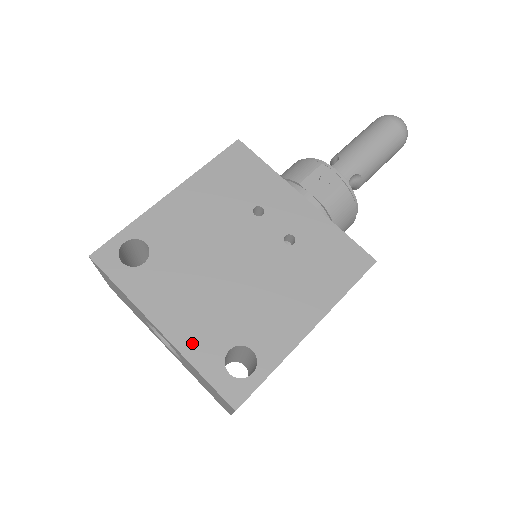
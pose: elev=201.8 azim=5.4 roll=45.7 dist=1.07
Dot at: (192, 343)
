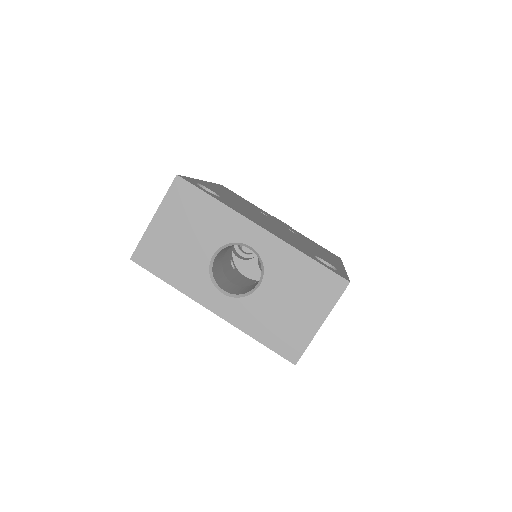
Dot at: (289, 243)
